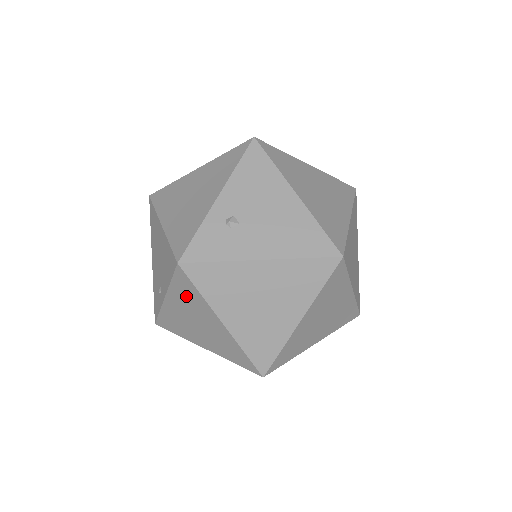
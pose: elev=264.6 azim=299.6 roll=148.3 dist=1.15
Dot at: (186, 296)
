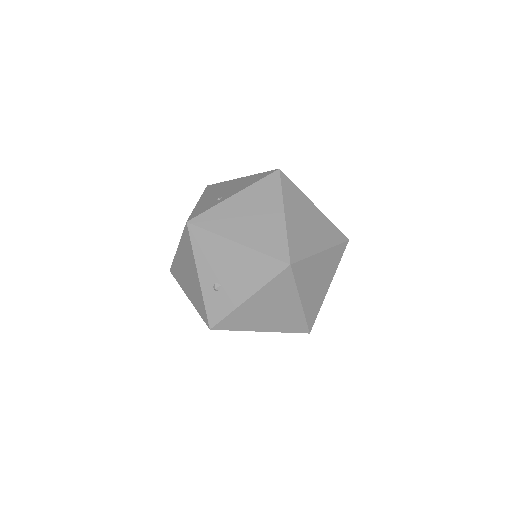
Dot at: occluded
